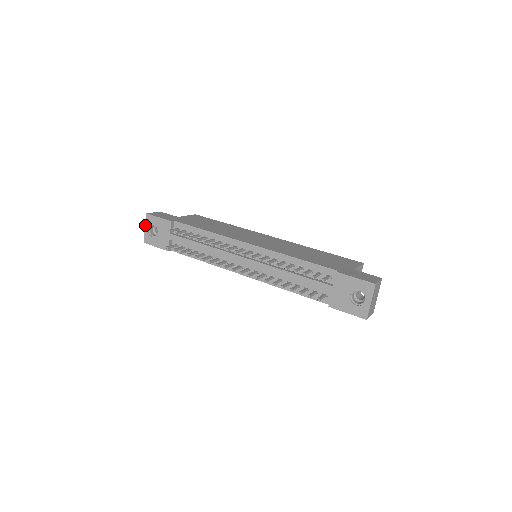
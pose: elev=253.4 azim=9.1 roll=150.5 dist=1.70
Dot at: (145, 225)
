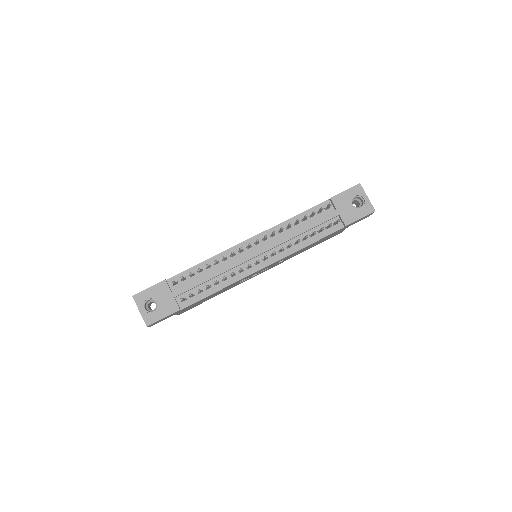
Dot at: (138, 308)
